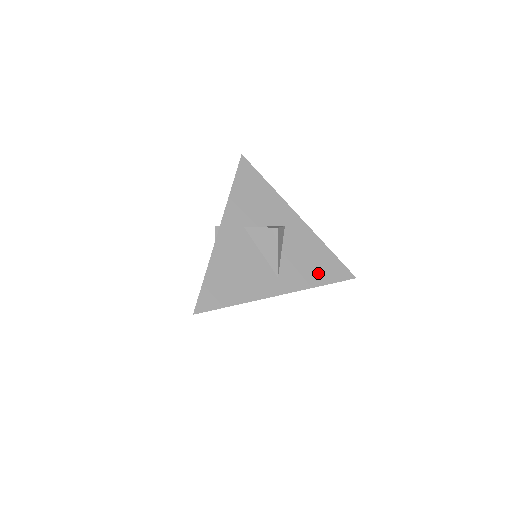
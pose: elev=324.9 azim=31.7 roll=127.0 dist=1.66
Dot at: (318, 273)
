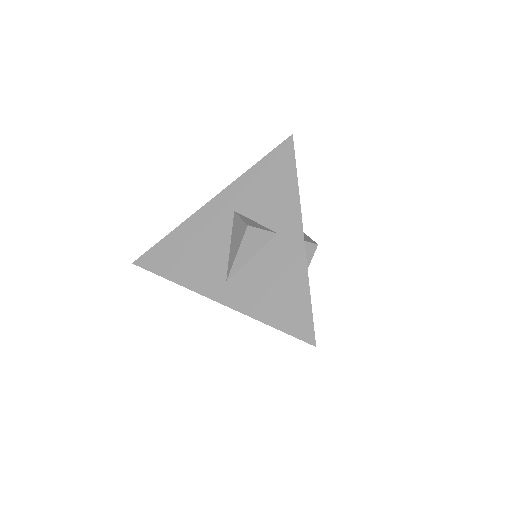
Dot at: (273, 307)
